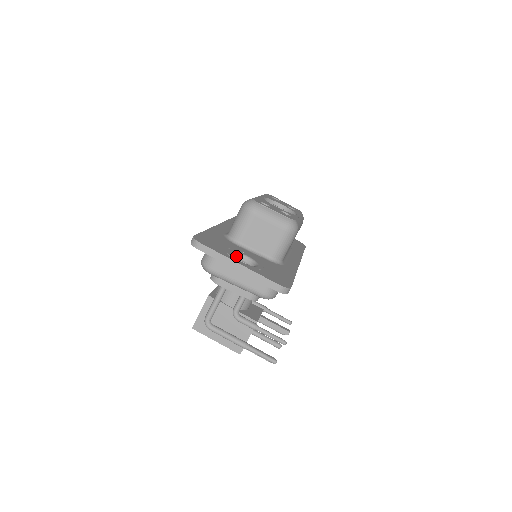
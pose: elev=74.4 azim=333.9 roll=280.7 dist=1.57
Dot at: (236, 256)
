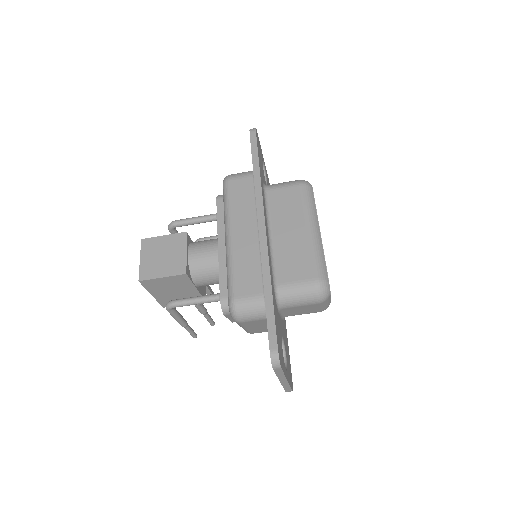
Dot at: occluded
